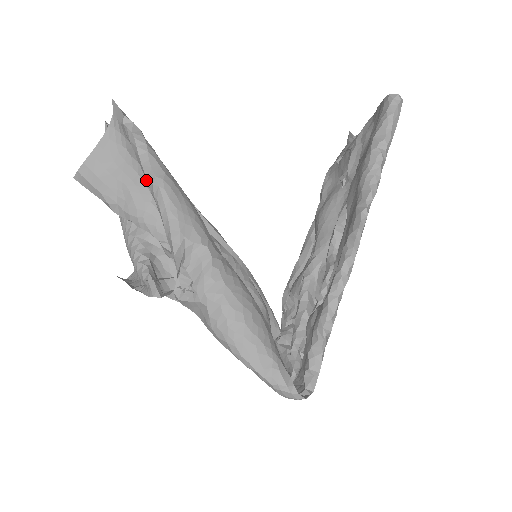
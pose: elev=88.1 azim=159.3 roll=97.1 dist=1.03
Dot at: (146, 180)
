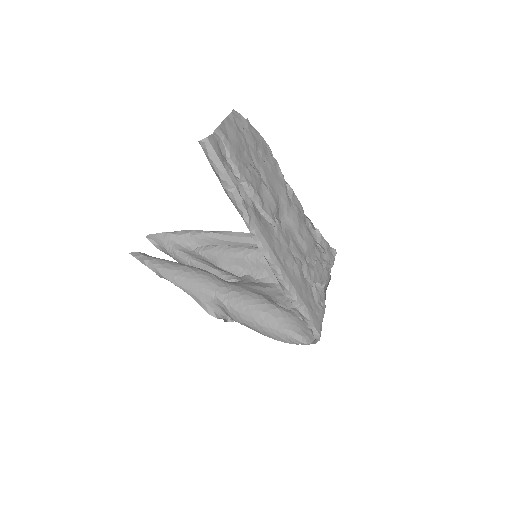
Dot at: occluded
